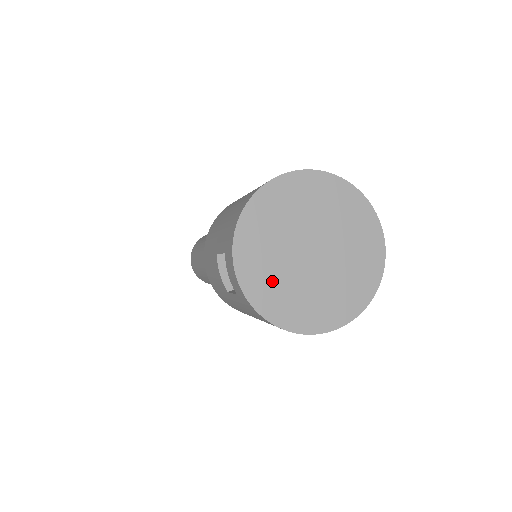
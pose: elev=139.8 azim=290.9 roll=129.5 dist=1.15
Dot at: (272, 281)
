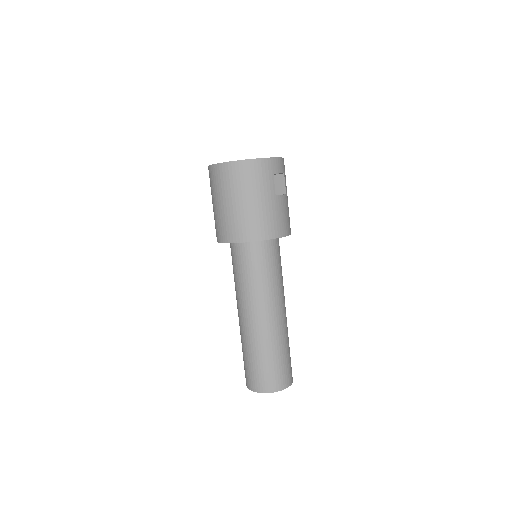
Dot at: occluded
